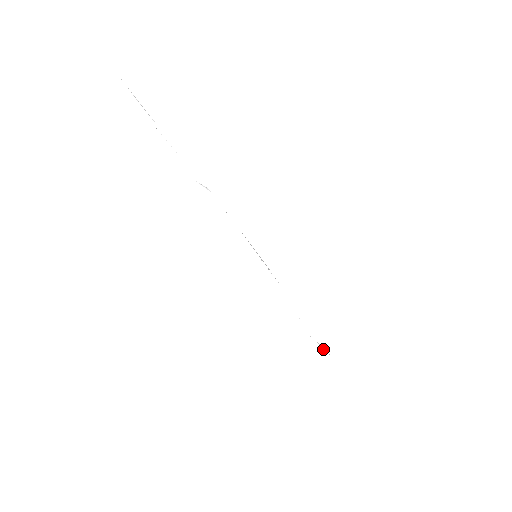
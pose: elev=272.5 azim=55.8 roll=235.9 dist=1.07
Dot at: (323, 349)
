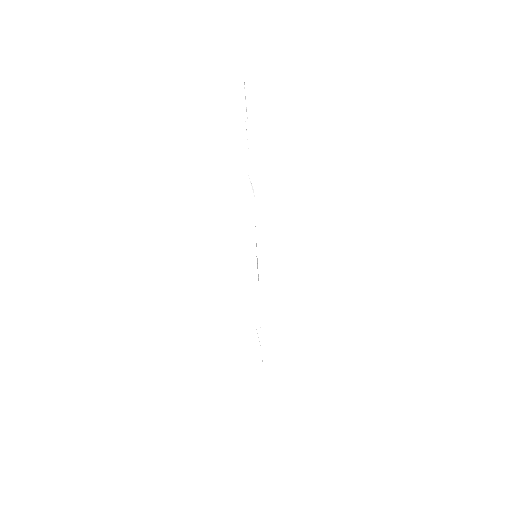
Dot at: (260, 348)
